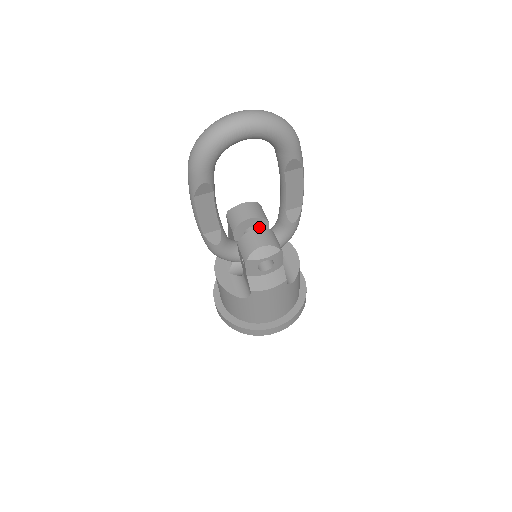
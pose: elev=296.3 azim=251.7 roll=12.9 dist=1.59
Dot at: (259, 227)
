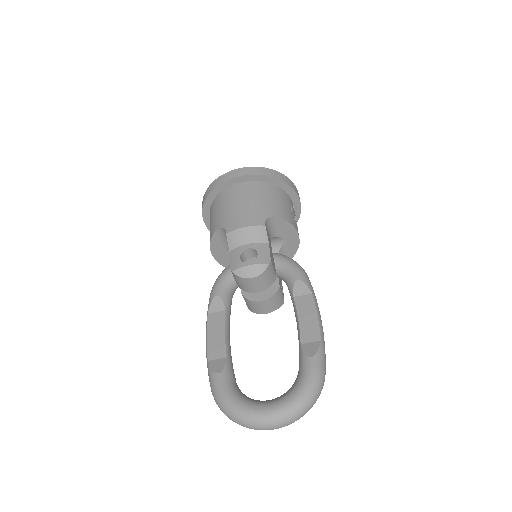
Dot at: occluded
